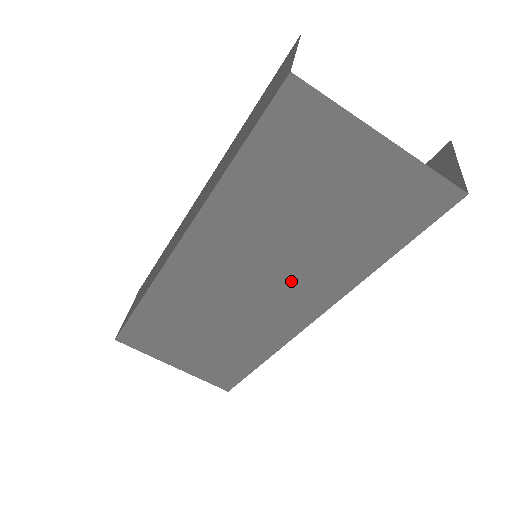
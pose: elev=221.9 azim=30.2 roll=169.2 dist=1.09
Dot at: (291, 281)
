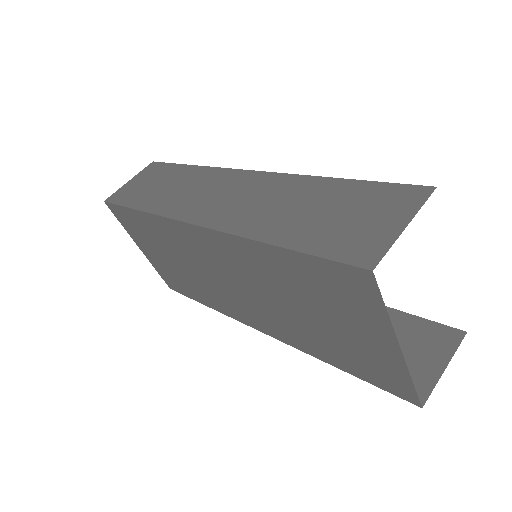
Dot at: (262, 310)
